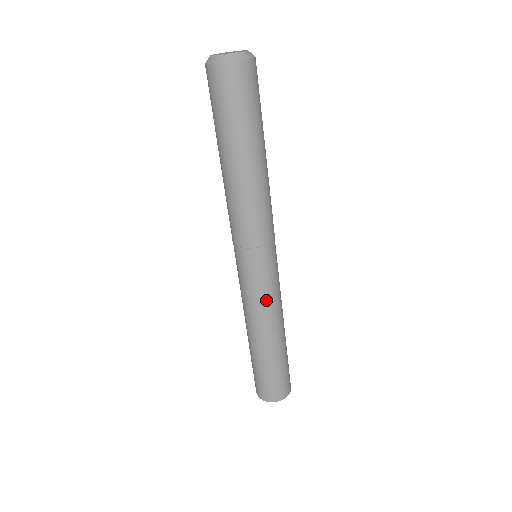
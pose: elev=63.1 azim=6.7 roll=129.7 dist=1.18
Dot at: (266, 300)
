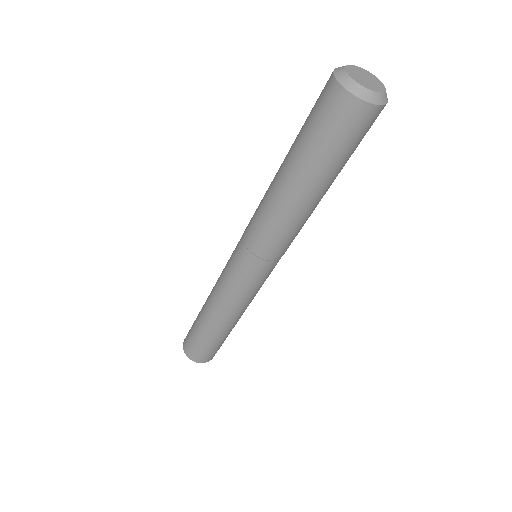
Dot at: (239, 297)
